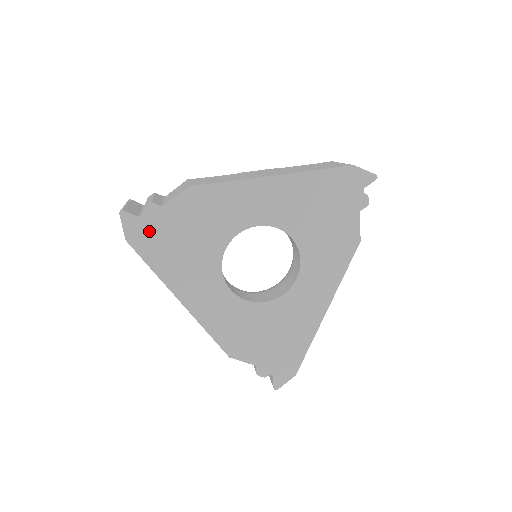
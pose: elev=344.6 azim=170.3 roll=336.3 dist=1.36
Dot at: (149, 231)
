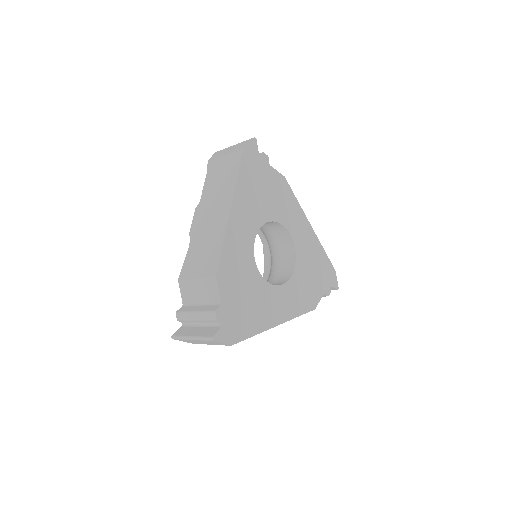
Dot at: (255, 162)
